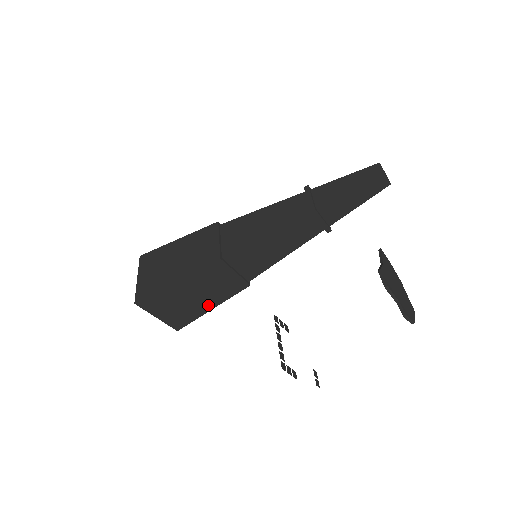
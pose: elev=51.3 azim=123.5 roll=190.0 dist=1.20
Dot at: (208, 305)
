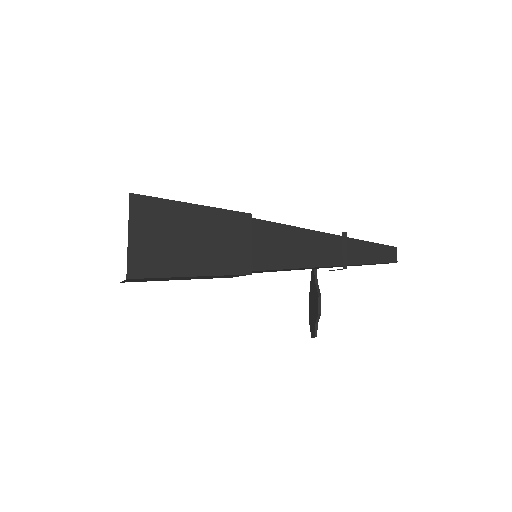
Dot at: (181, 279)
